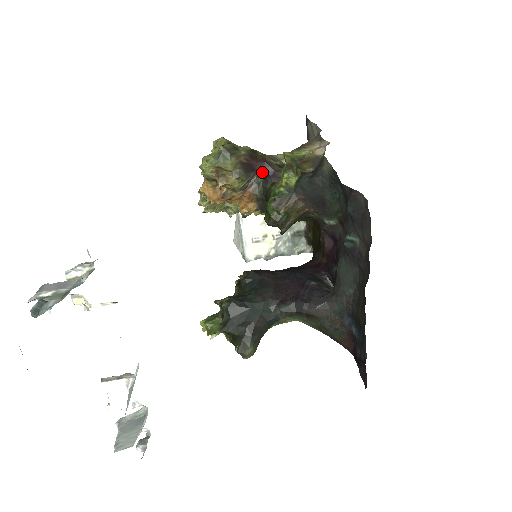
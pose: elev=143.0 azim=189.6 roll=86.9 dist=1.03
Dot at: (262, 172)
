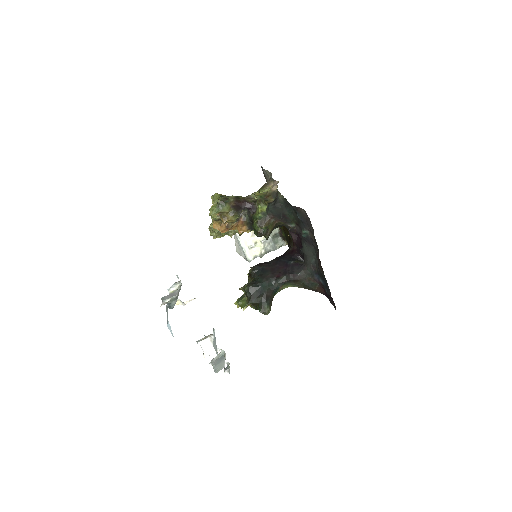
Dot at: (246, 208)
